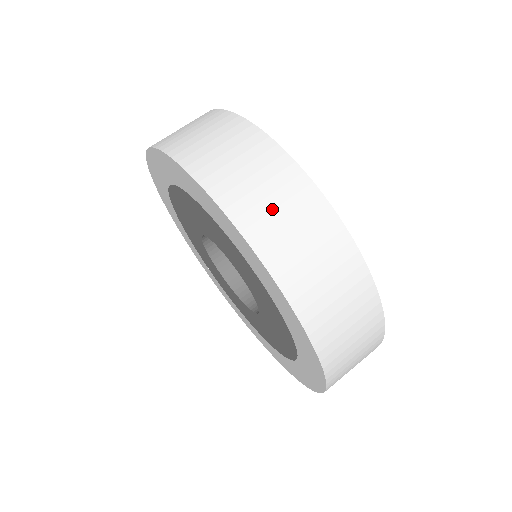
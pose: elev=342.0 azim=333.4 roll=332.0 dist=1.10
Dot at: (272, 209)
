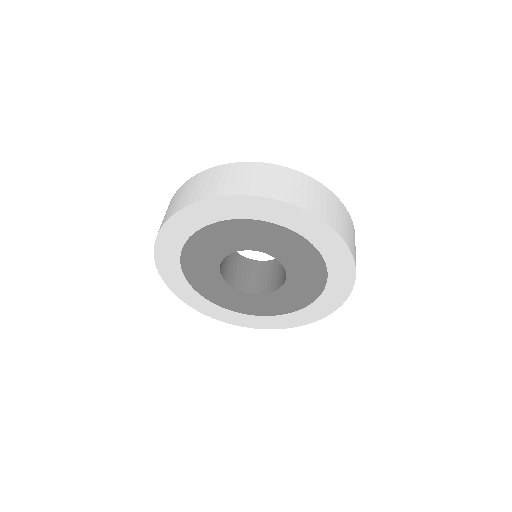
Dot at: (336, 215)
